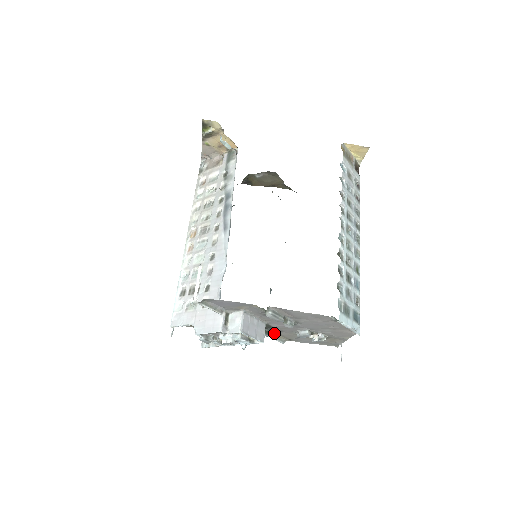
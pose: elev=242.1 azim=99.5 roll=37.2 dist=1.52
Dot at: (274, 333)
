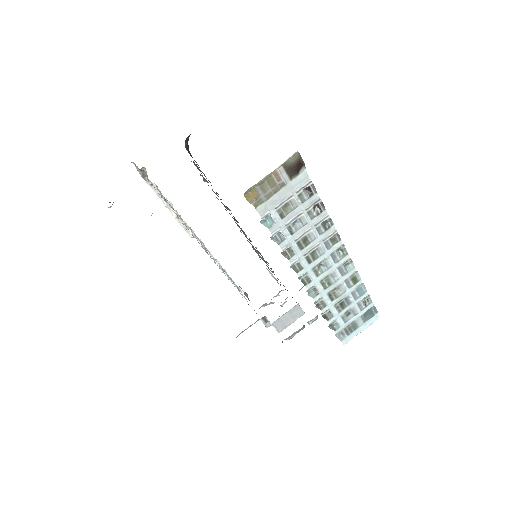
Dot at: occluded
